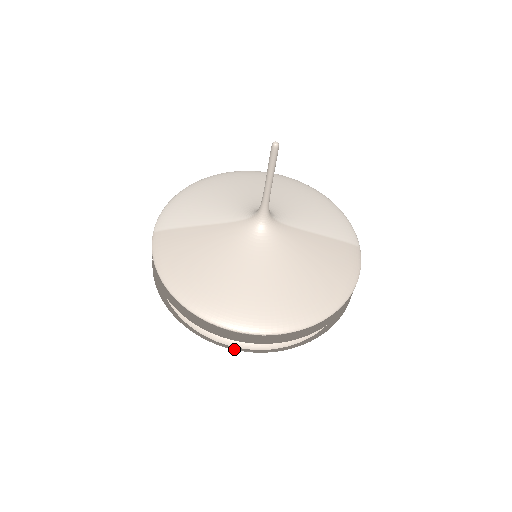
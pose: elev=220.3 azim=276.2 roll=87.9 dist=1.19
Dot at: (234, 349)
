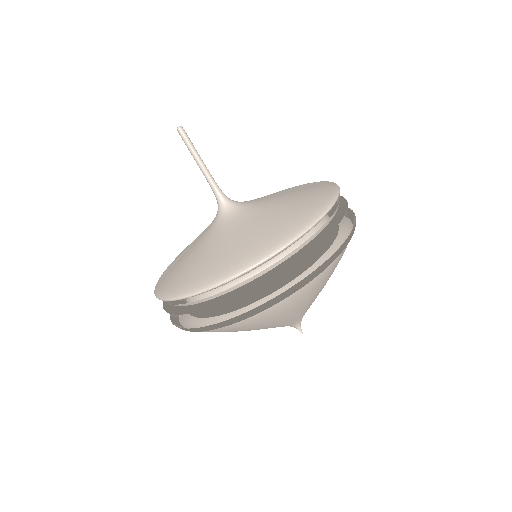
Dot at: (260, 305)
